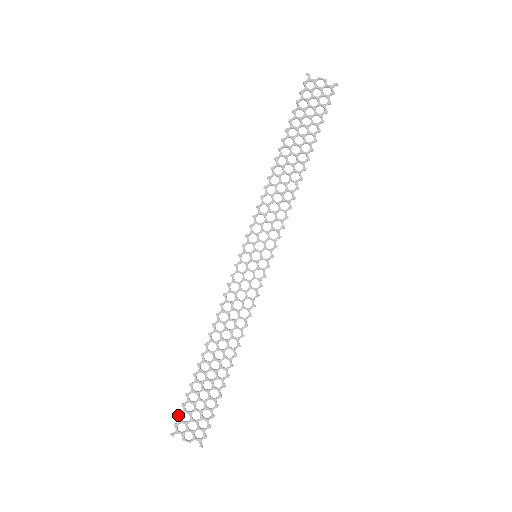
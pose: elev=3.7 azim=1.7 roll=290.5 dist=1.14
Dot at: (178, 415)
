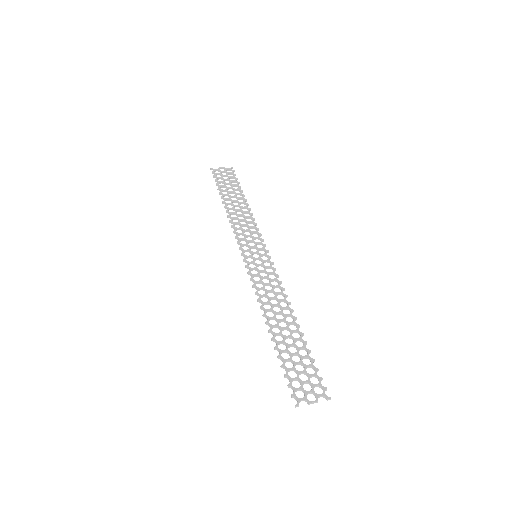
Dot at: (288, 385)
